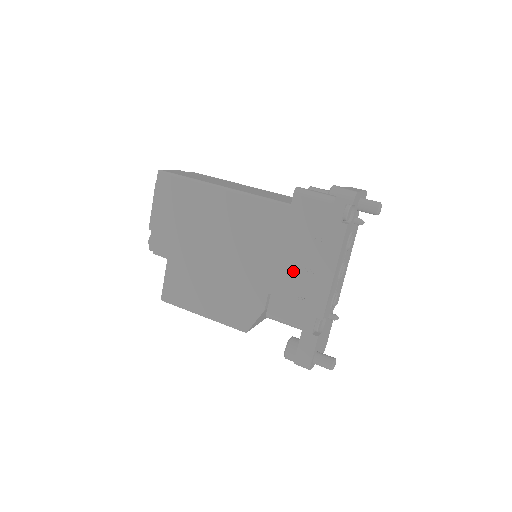
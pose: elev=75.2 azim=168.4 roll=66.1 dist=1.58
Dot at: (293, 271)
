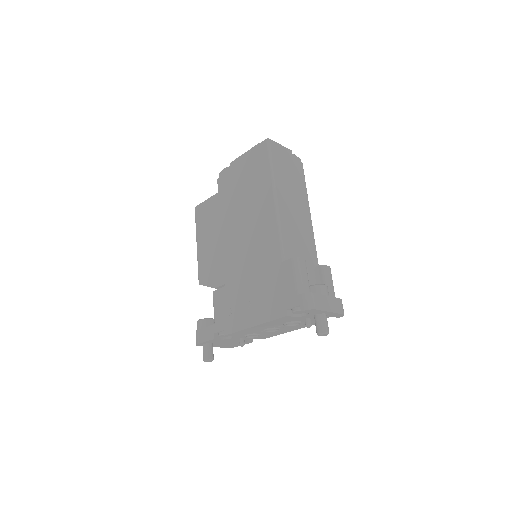
Dot at: (244, 293)
